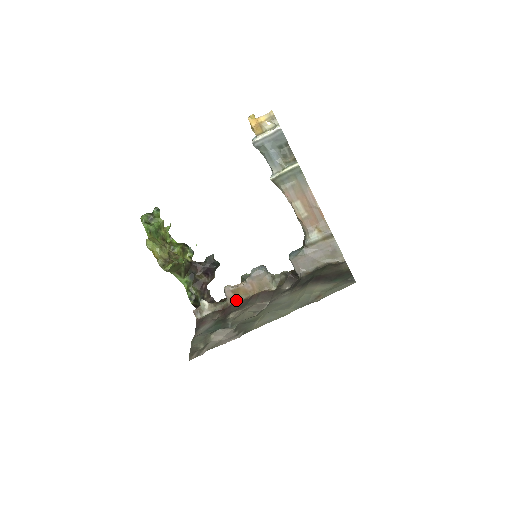
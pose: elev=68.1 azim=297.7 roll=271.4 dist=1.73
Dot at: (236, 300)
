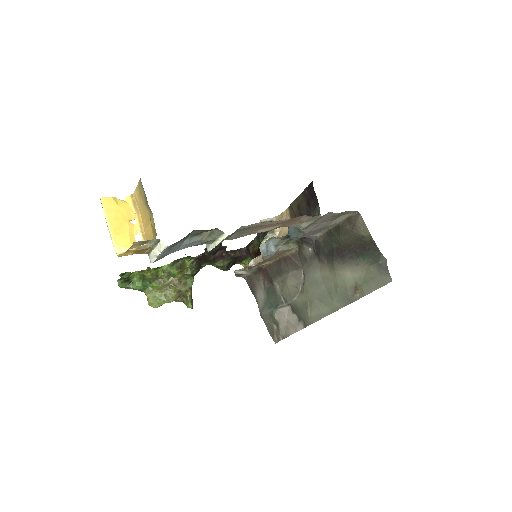
Dot at: (266, 264)
